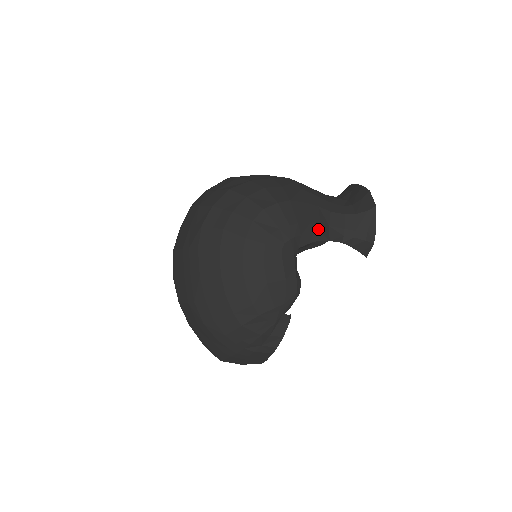
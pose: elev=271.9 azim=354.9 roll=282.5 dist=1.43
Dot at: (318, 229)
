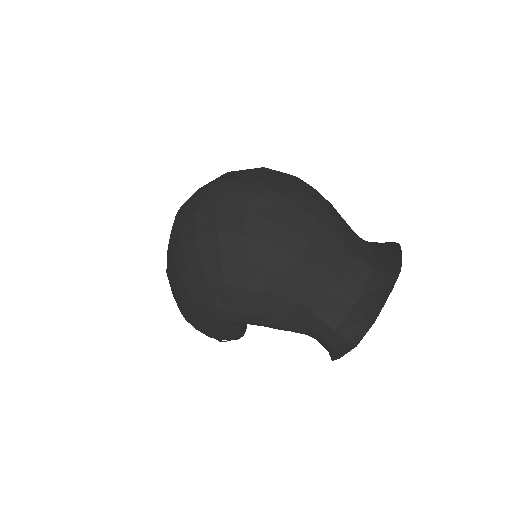
Dot at: (277, 323)
